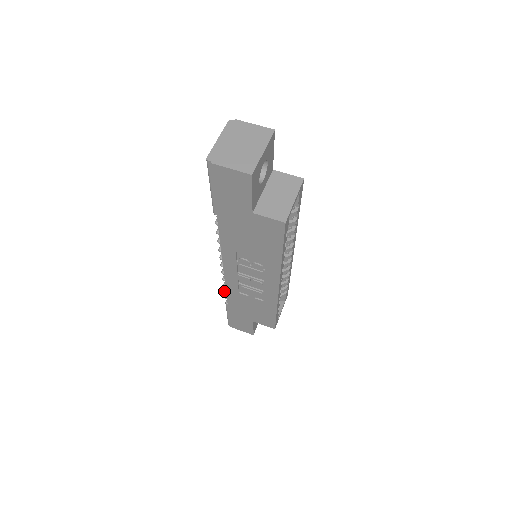
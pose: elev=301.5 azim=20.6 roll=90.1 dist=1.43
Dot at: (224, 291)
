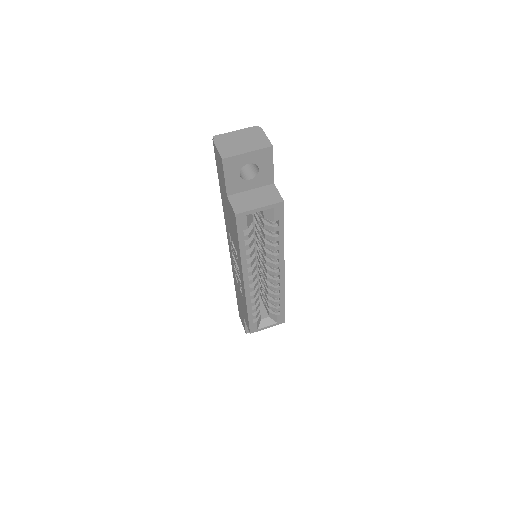
Dot at: occluded
